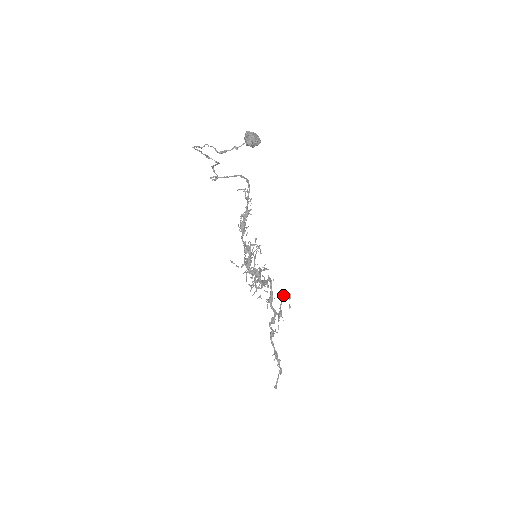
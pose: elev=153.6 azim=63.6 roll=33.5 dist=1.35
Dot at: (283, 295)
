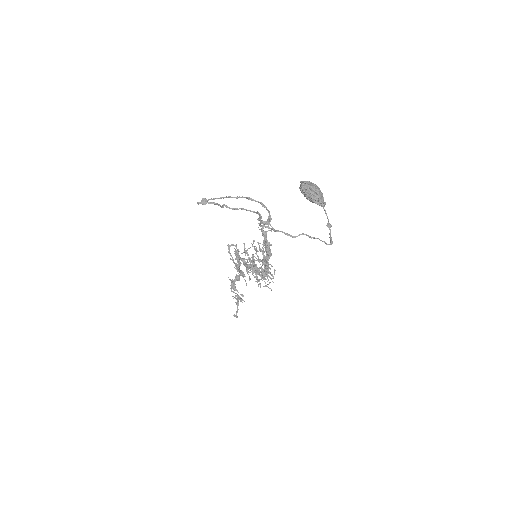
Dot at: (229, 248)
